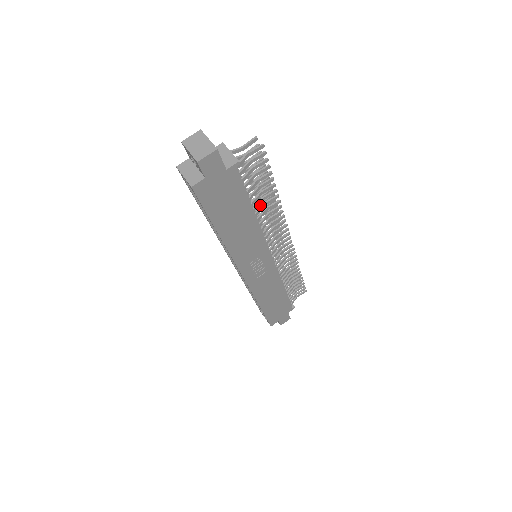
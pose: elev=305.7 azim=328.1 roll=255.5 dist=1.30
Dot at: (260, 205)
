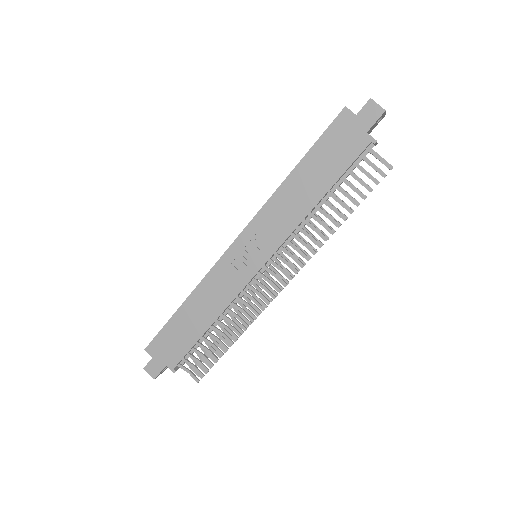
Dot at: occluded
